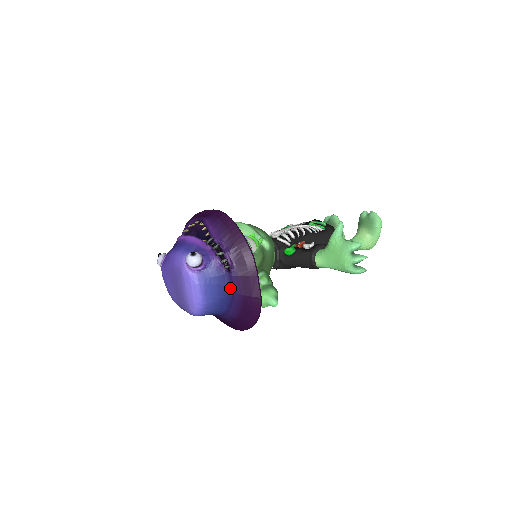
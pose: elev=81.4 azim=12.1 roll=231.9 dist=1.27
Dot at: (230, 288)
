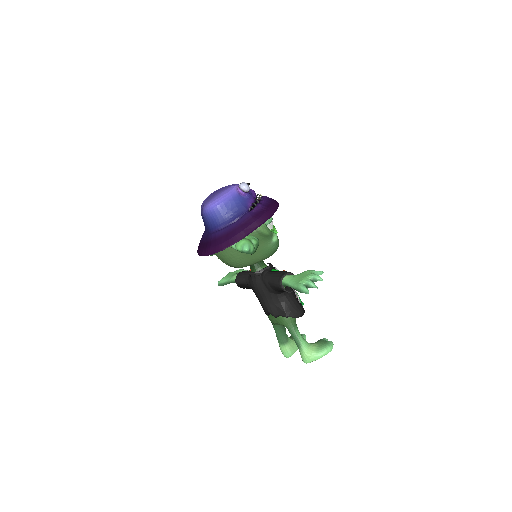
Dot at: (239, 217)
